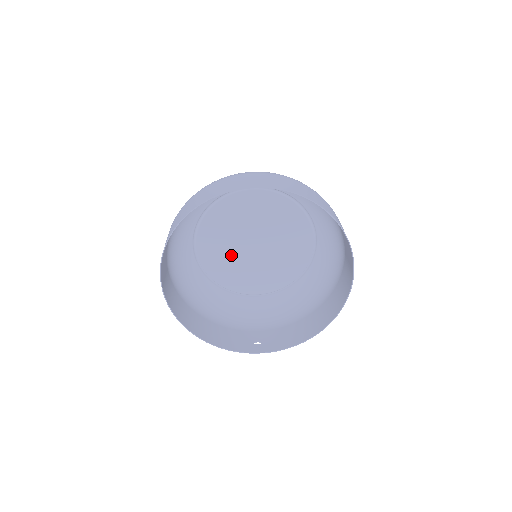
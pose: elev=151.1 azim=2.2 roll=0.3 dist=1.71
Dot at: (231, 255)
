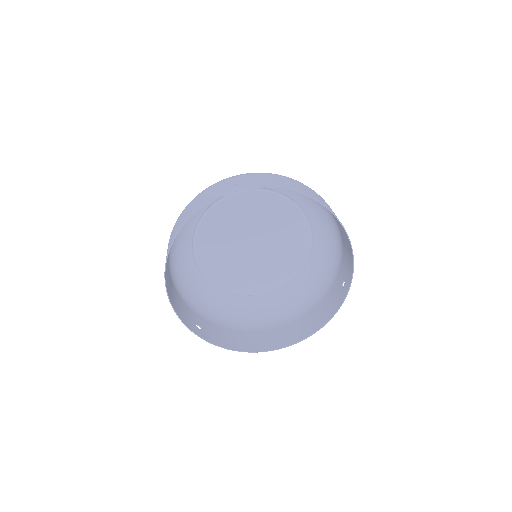
Dot at: (229, 238)
